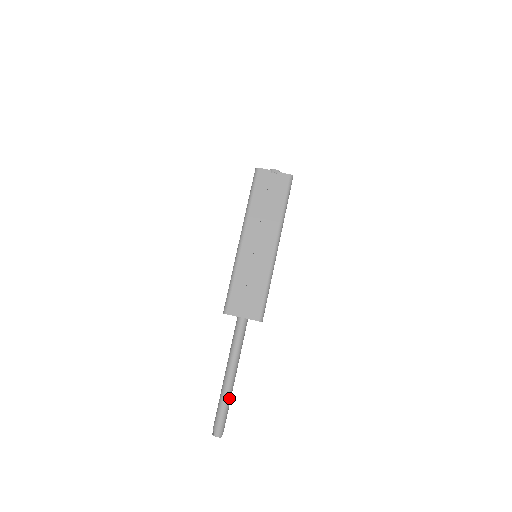
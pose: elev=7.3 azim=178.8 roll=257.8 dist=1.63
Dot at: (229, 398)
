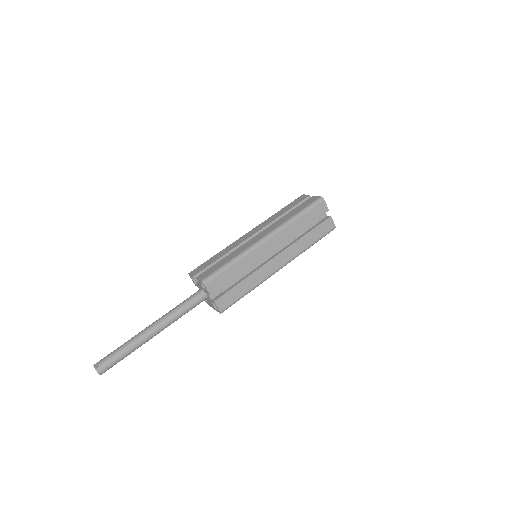
Dot at: (137, 348)
